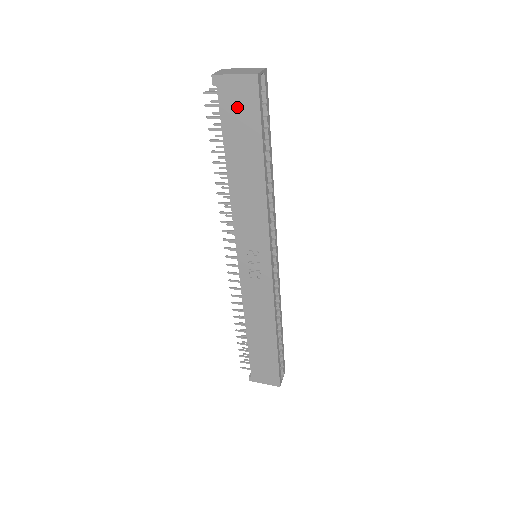
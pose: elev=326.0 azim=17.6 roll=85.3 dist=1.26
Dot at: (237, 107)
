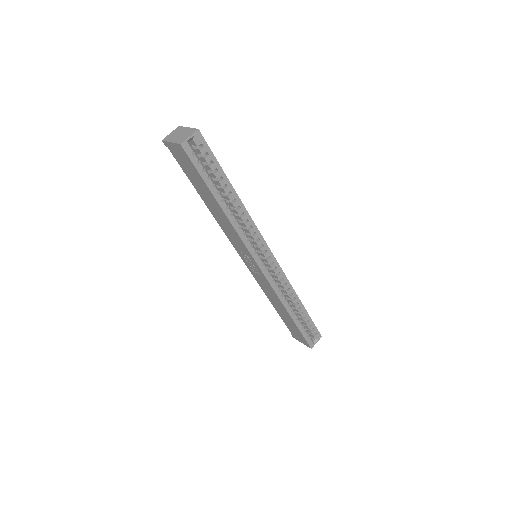
Dot at: (184, 163)
